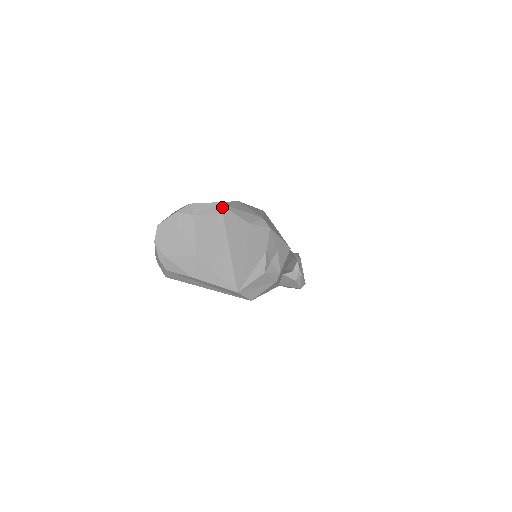
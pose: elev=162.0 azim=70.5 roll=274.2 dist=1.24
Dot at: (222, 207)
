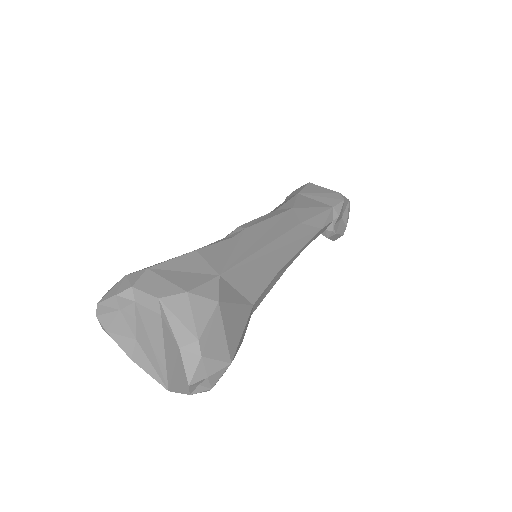
Dot at: (161, 307)
